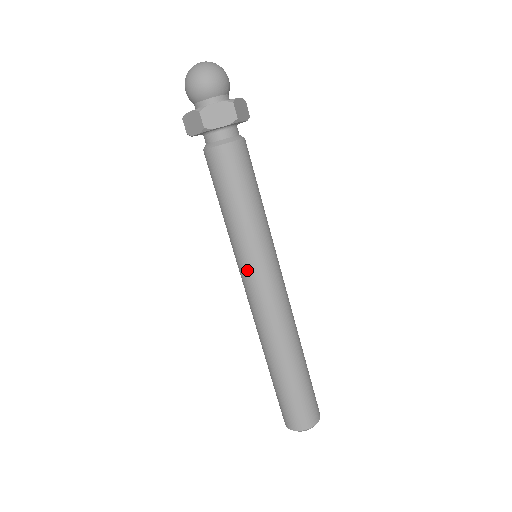
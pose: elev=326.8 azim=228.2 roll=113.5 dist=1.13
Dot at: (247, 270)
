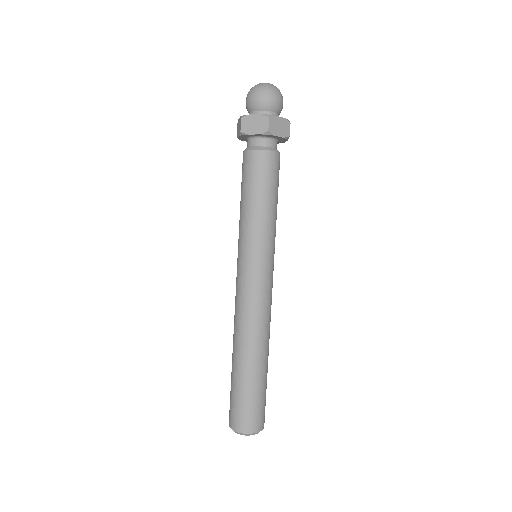
Dot at: (239, 262)
